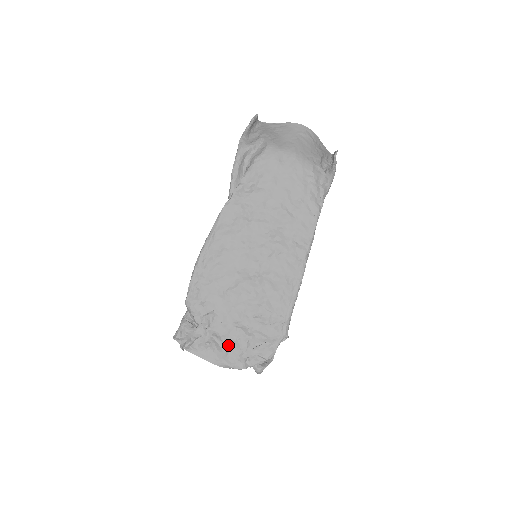
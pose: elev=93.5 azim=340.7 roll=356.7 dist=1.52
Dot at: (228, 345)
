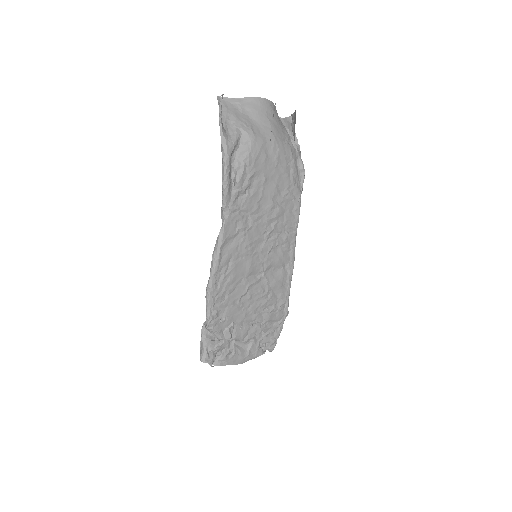
Dot at: (247, 343)
